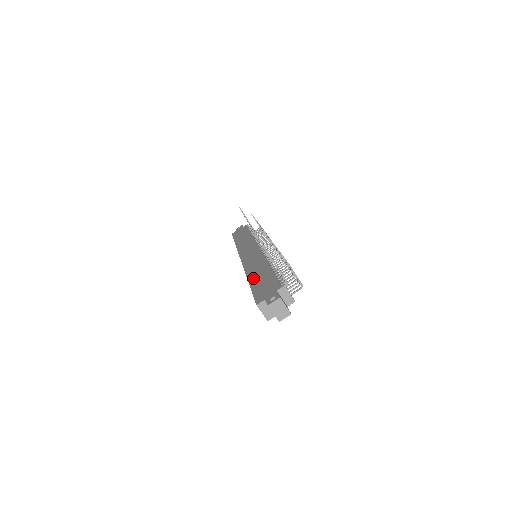
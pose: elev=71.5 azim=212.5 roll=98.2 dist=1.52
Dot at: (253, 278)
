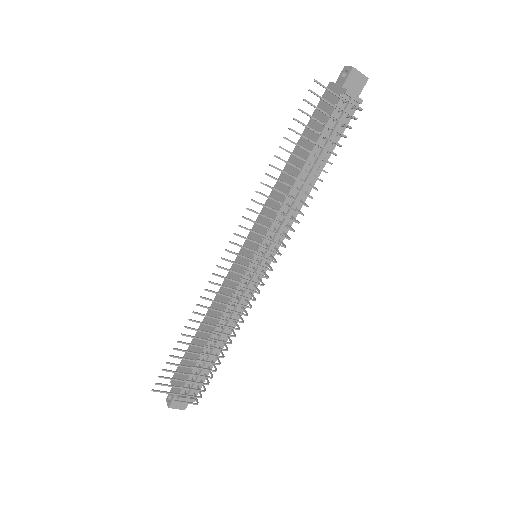
Dot at: occluded
